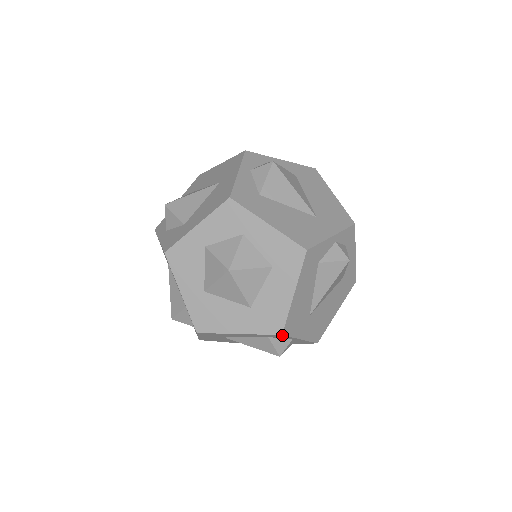
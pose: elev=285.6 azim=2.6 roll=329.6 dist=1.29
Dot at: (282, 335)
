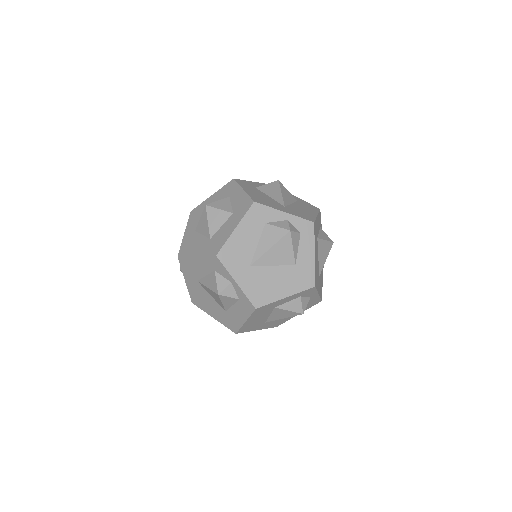
Dot at: (217, 258)
